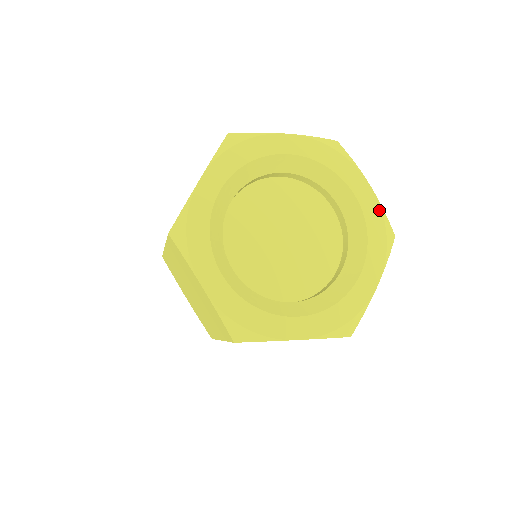
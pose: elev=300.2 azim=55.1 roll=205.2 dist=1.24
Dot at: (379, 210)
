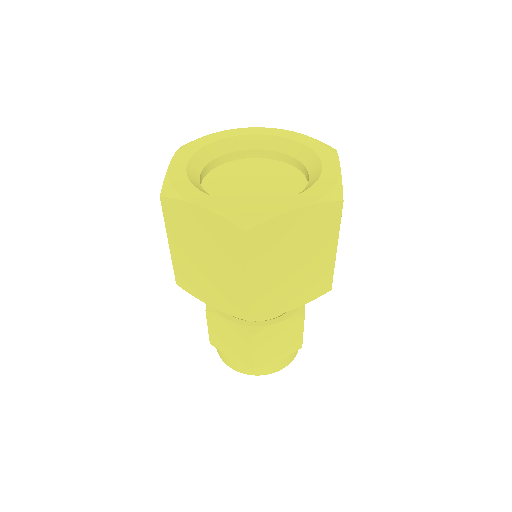
Dot at: (337, 178)
